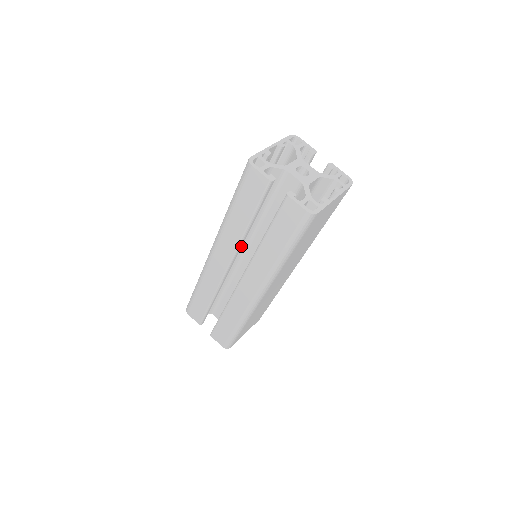
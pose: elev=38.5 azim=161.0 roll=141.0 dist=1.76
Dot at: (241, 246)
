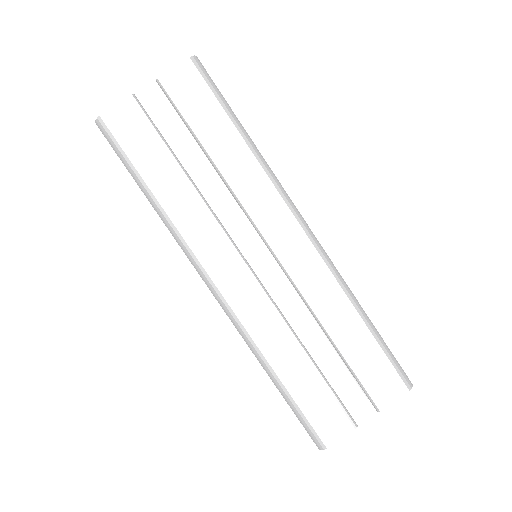
Dot at: (218, 220)
